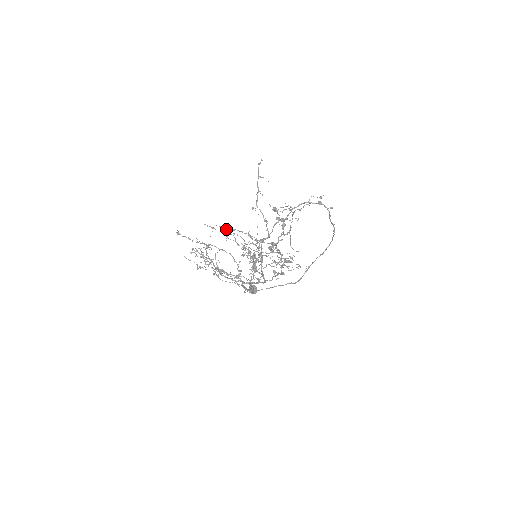
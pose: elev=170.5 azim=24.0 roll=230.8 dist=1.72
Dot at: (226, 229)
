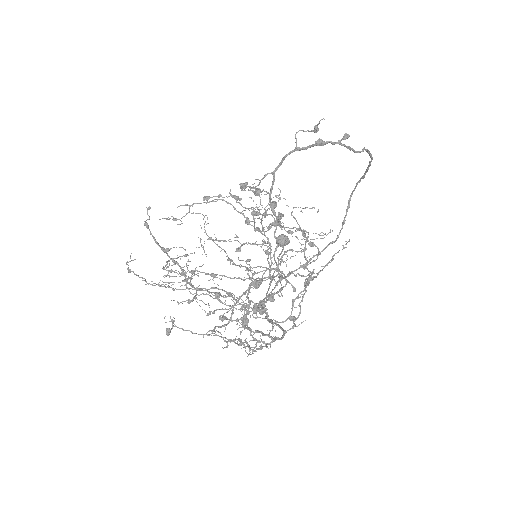
Dot at: (195, 203)
